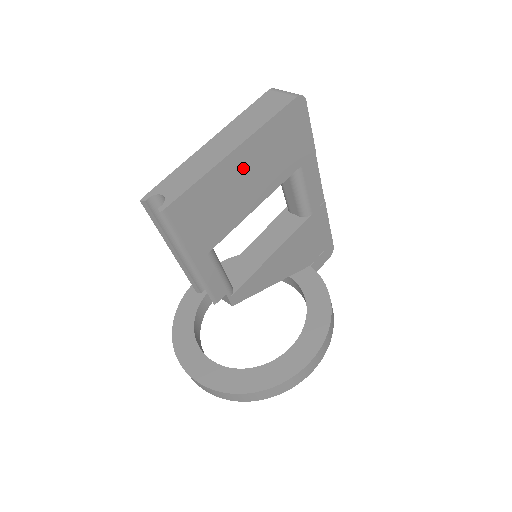
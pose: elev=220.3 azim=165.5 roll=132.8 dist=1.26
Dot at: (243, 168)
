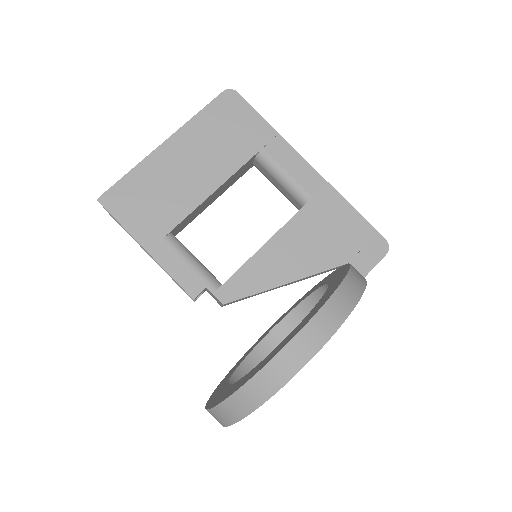
Dot at: (180, 157)
